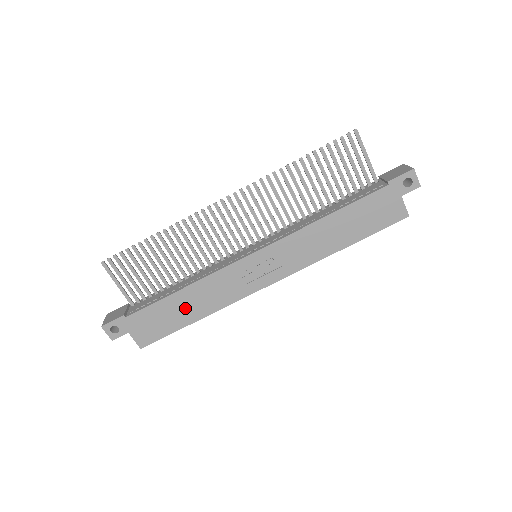
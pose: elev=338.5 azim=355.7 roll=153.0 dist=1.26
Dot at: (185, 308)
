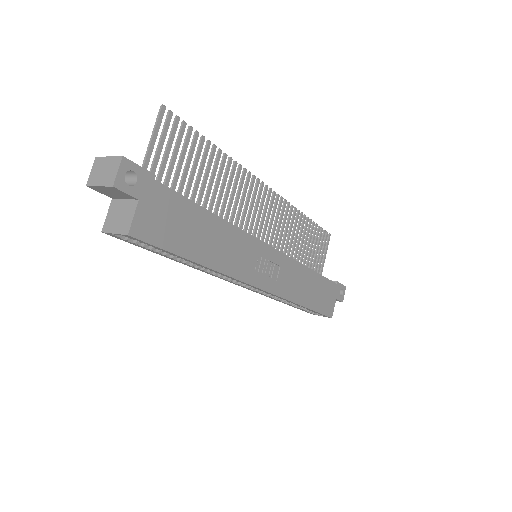
Dot at: (204, 238)
